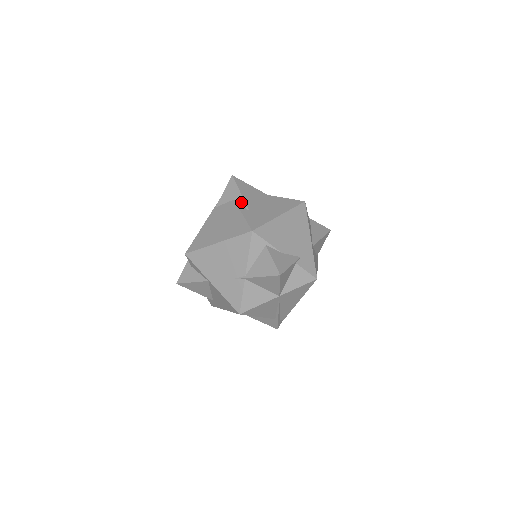
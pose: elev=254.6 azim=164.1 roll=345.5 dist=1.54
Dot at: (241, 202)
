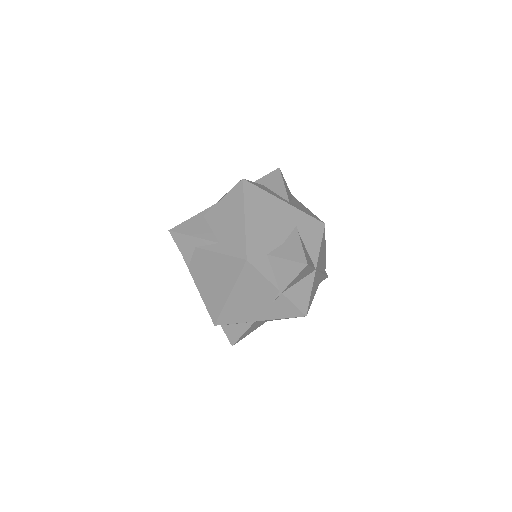
Dot at: (204, 243)
